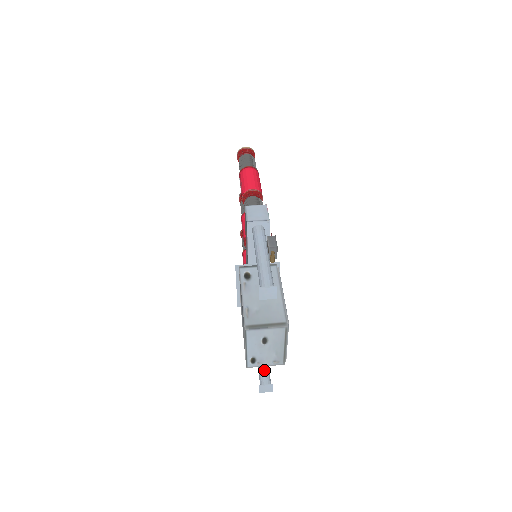
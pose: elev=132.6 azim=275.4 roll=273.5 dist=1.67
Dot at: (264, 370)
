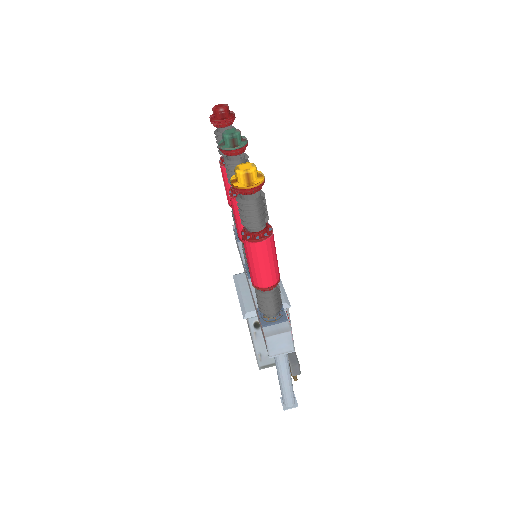
Dot at: occluded
